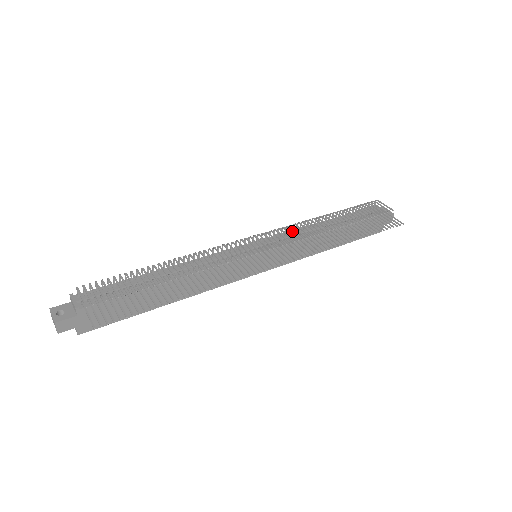
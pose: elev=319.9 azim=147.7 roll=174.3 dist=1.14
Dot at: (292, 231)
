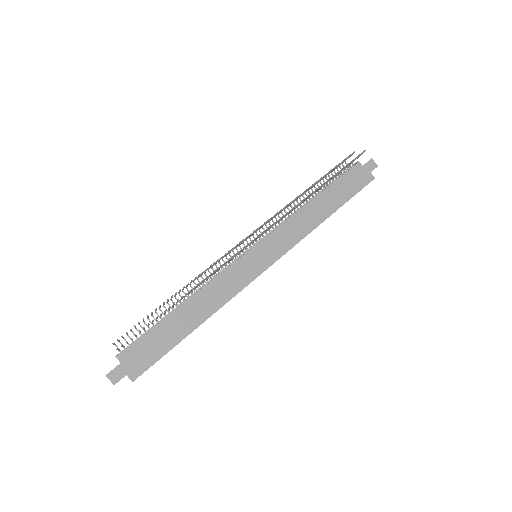
Dot at: (270, 220)
